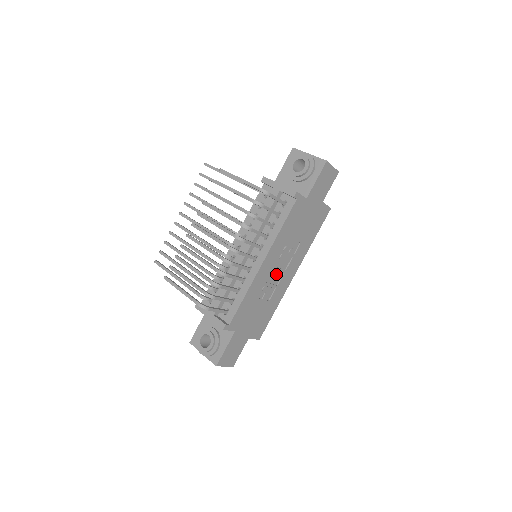
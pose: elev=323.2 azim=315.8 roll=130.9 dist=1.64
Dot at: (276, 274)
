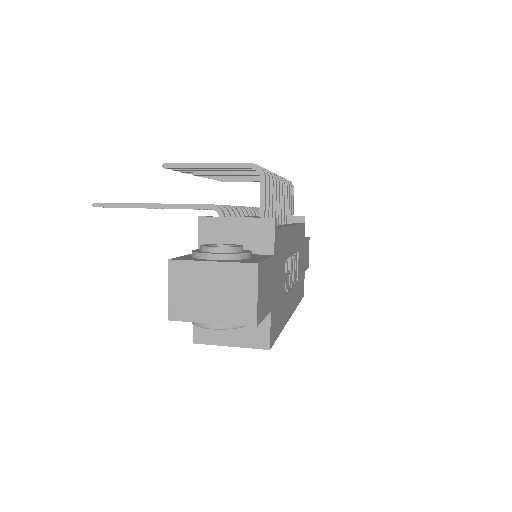
Dot at: (289, 273)
